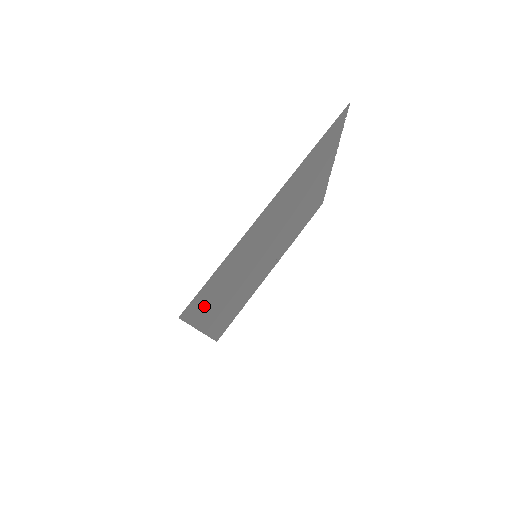
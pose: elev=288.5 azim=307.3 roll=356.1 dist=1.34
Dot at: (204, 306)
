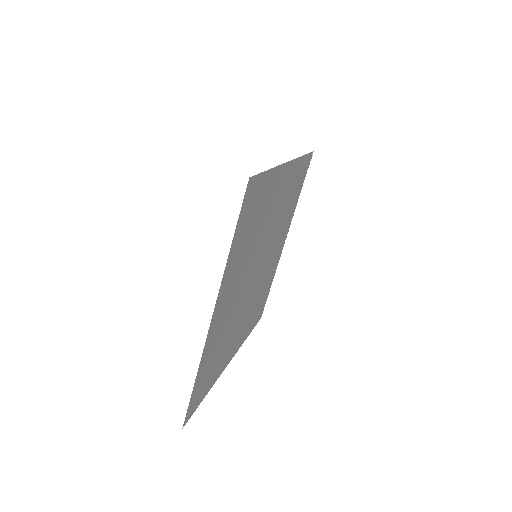
Dot at: (242, 232)
